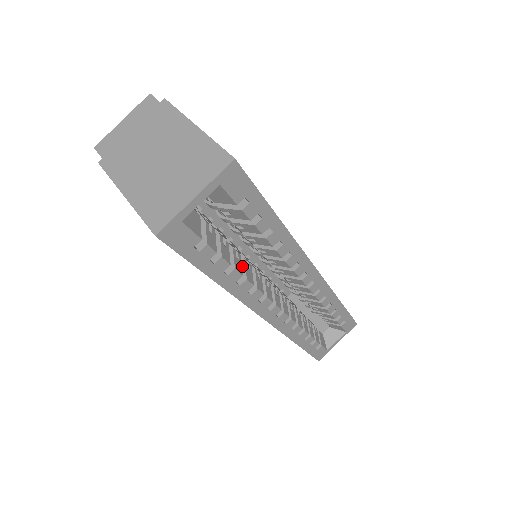
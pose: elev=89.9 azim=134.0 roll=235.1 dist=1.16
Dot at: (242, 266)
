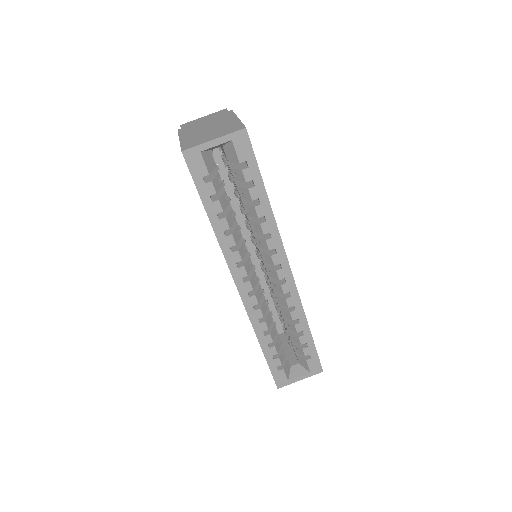
Dot at: (234, 228)
